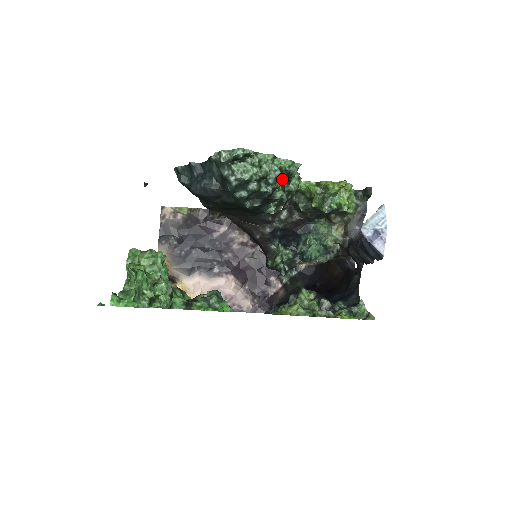
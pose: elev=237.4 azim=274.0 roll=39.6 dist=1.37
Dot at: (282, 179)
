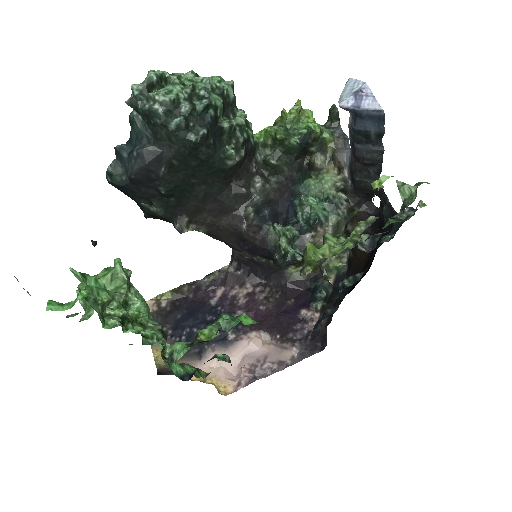
Dot at: (218, 97)
